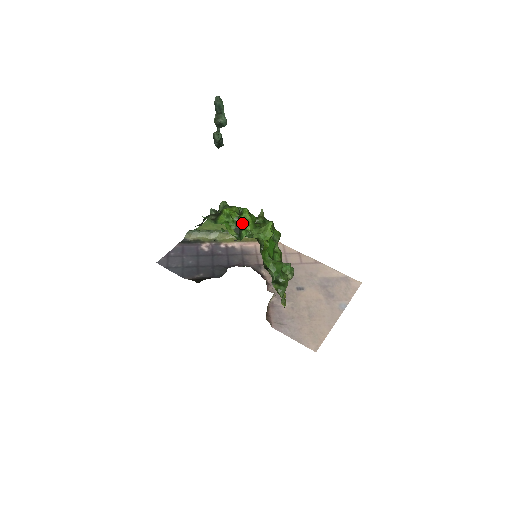
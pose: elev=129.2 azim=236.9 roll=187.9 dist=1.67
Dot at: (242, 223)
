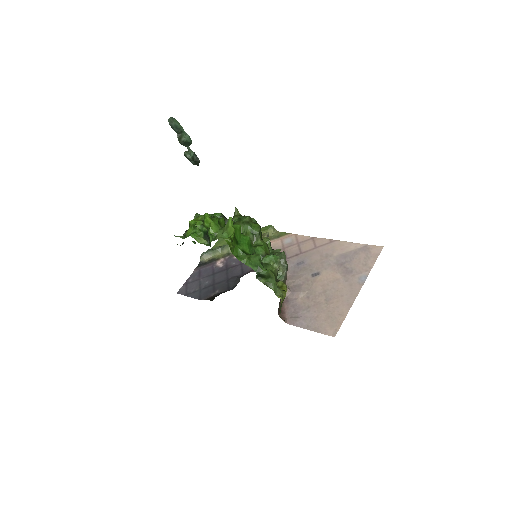
Dot at: (207, 229)
